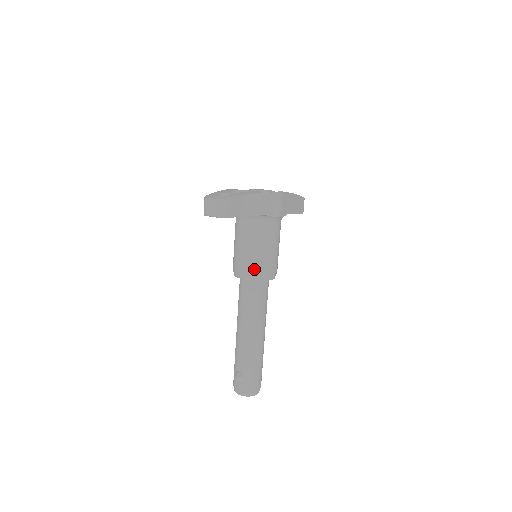
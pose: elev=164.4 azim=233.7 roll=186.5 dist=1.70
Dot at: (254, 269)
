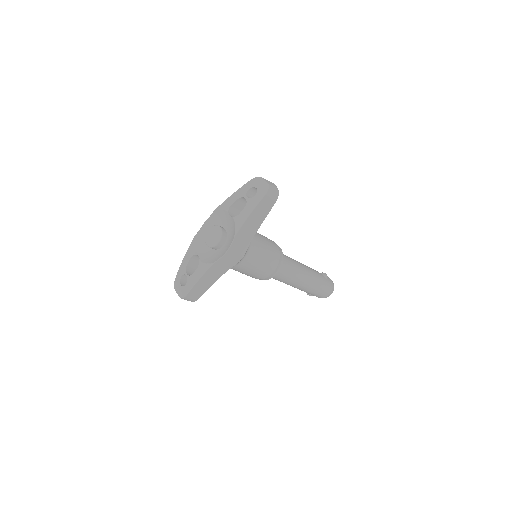
Dot at: (256, 278)
